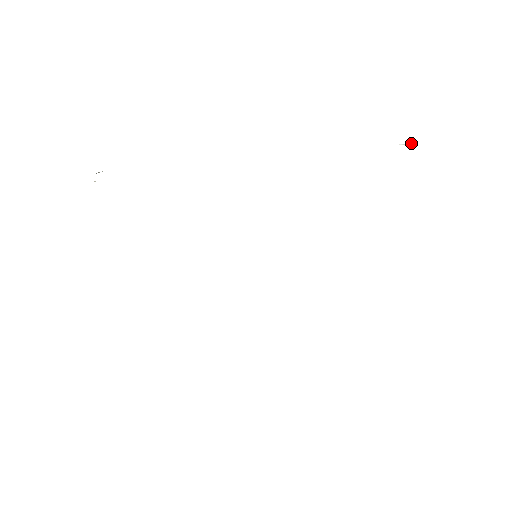
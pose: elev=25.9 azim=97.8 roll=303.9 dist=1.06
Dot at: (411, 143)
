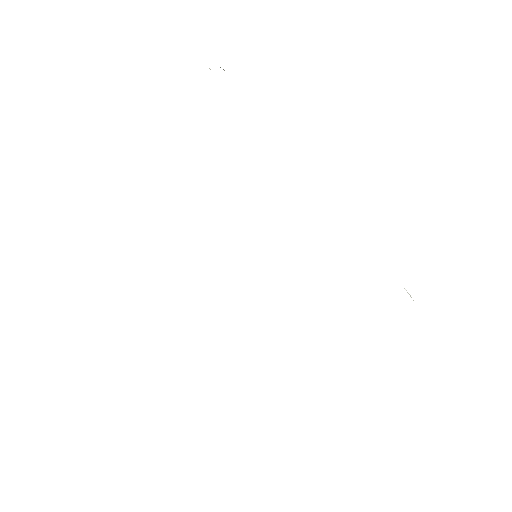
Dot at: (410, 295)
